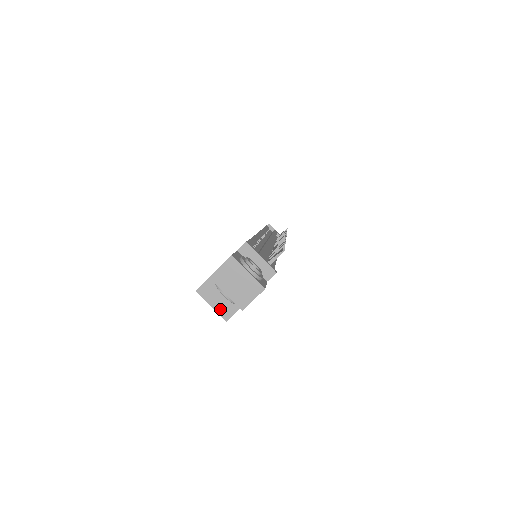
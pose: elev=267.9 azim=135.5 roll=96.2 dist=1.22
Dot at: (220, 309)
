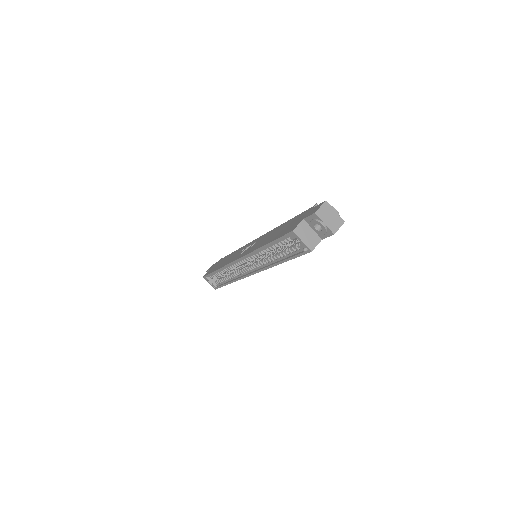
Dot at: (308, 243)
